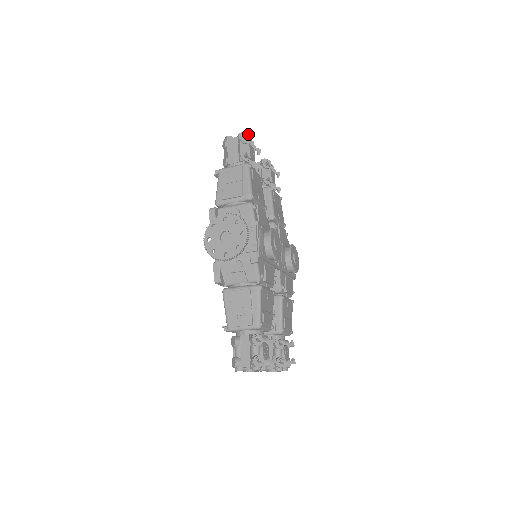
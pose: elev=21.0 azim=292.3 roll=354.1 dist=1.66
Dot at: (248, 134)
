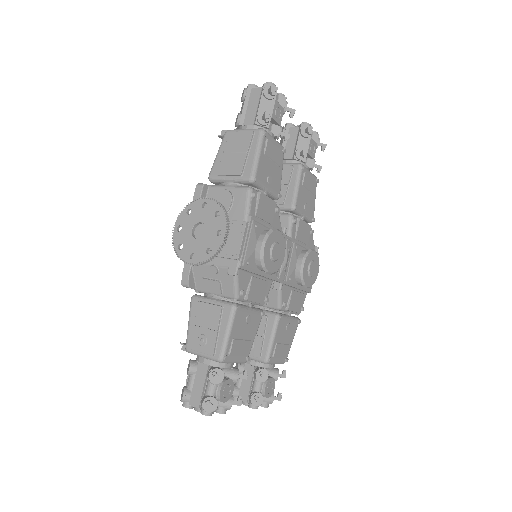
Dot at: (274, 86)
